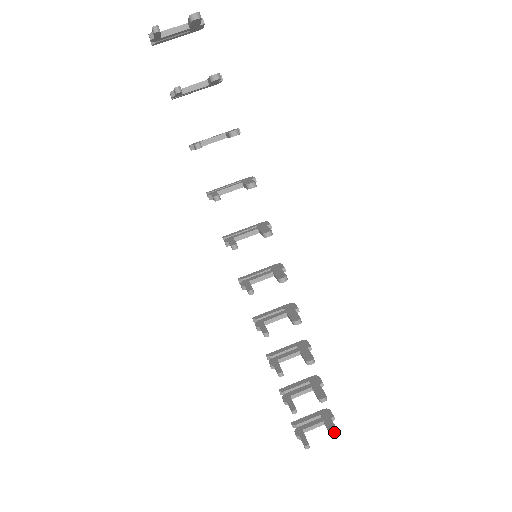
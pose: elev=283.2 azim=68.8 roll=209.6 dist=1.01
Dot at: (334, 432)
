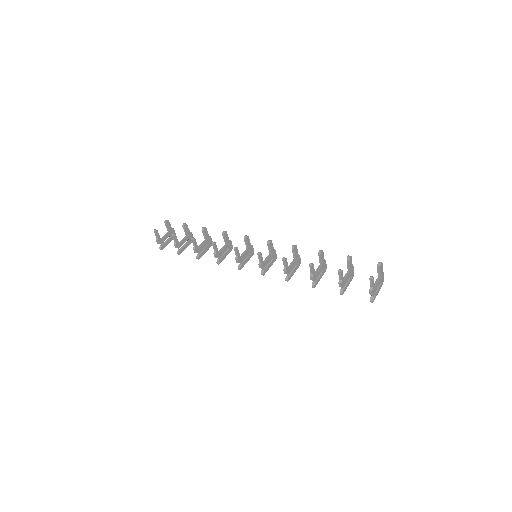
Dot at: (378, 263)
